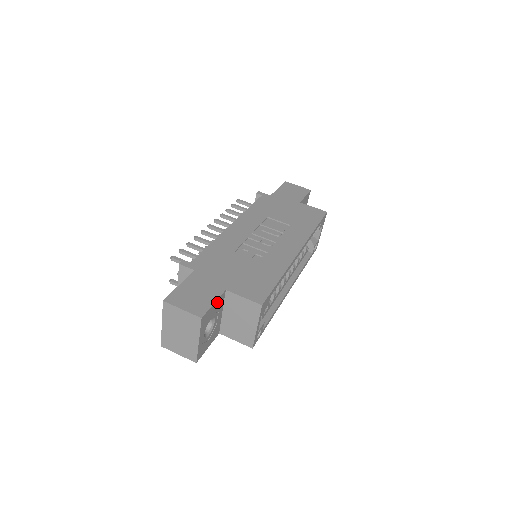
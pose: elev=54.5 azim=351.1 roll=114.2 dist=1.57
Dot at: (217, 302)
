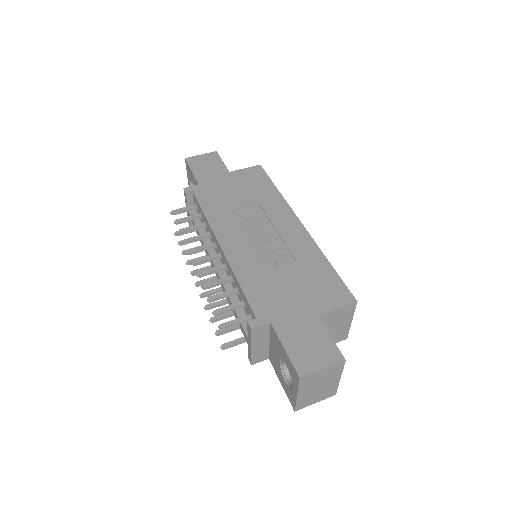
Dot at: (326, 333)
